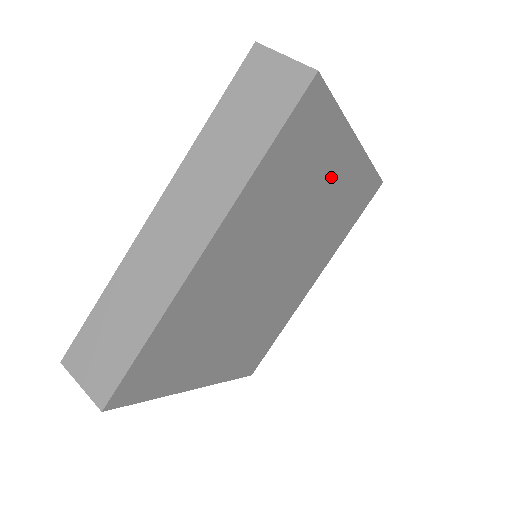
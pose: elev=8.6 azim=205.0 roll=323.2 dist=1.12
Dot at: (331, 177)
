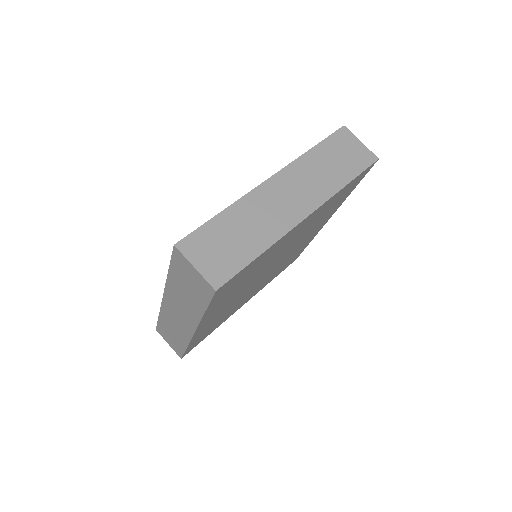
Dot at: (288, 240)
